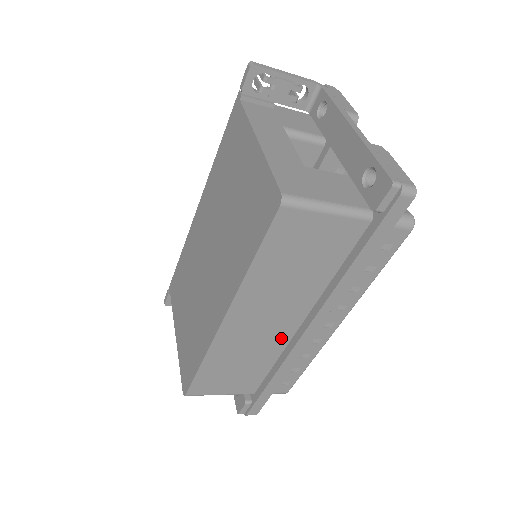
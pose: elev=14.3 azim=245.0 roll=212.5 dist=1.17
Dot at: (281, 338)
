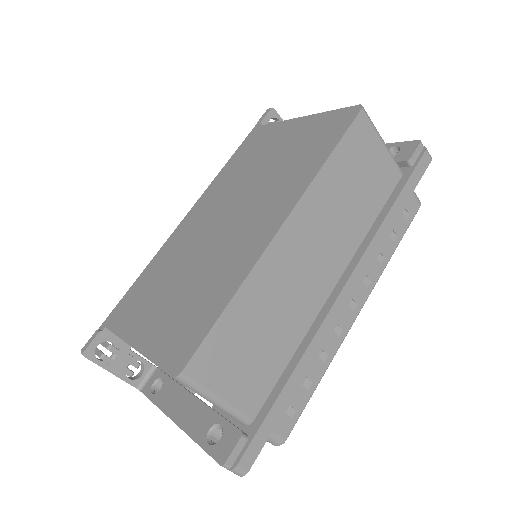
Dot at: (313, 302)
